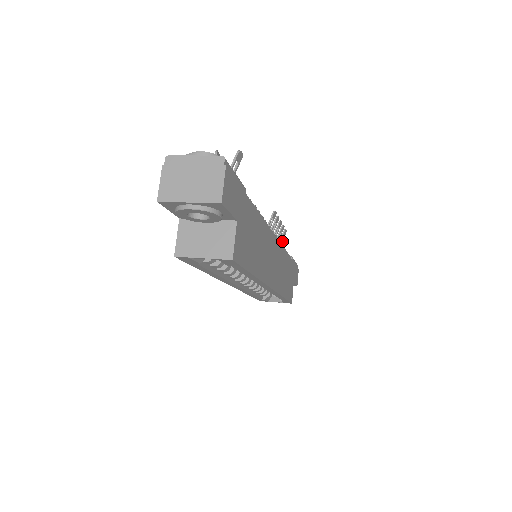
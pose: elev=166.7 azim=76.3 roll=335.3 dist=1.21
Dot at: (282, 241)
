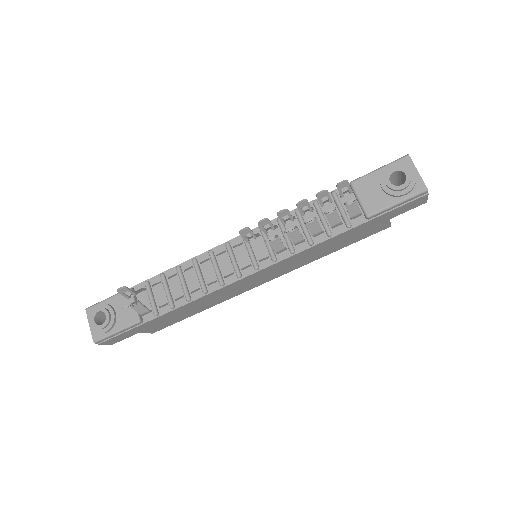
Dot at: occluded
